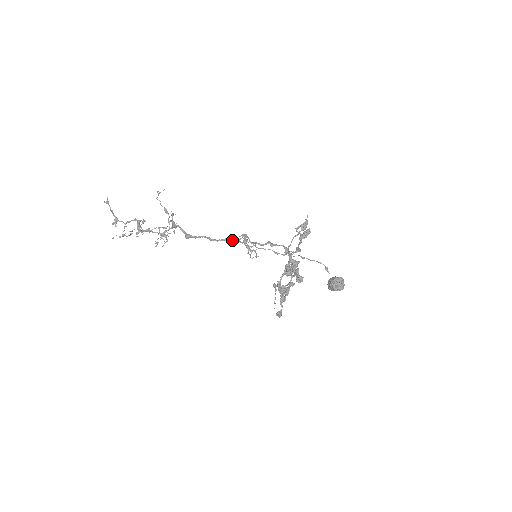
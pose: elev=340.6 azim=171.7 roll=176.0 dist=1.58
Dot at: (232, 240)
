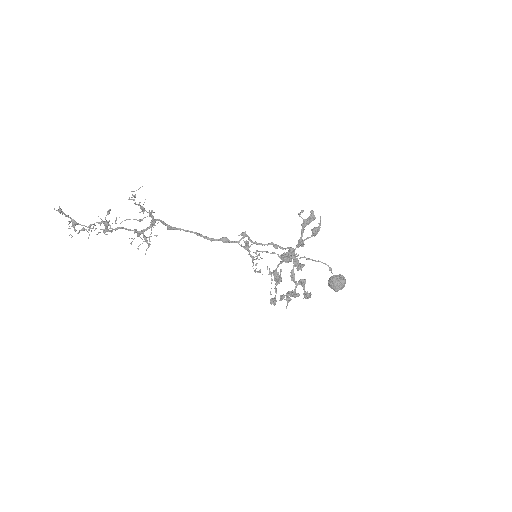
Dot at: (230, 242)
